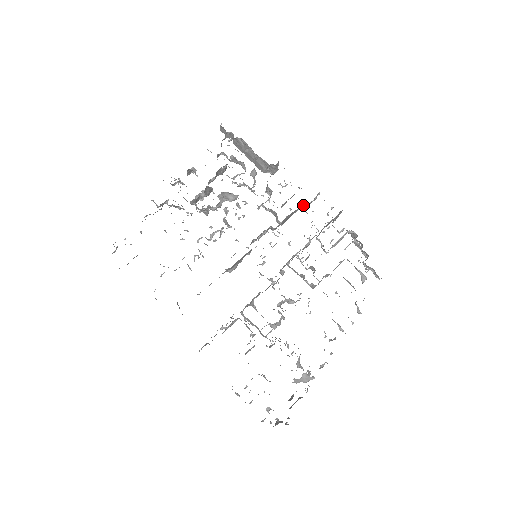
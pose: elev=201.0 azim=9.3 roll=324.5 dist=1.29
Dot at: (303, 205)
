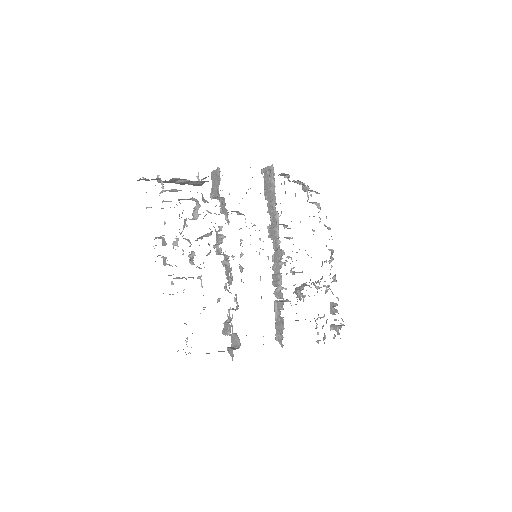
Dot at: occluded
